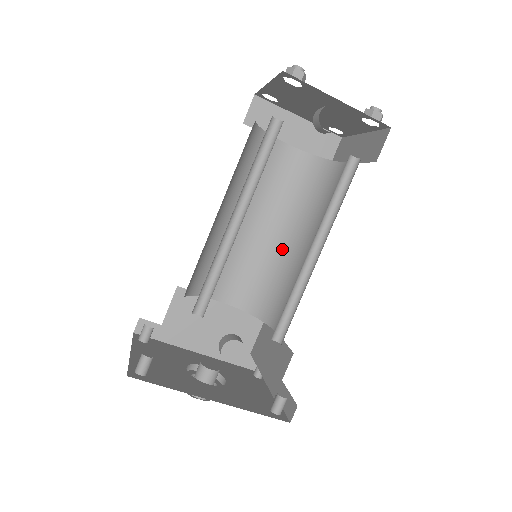
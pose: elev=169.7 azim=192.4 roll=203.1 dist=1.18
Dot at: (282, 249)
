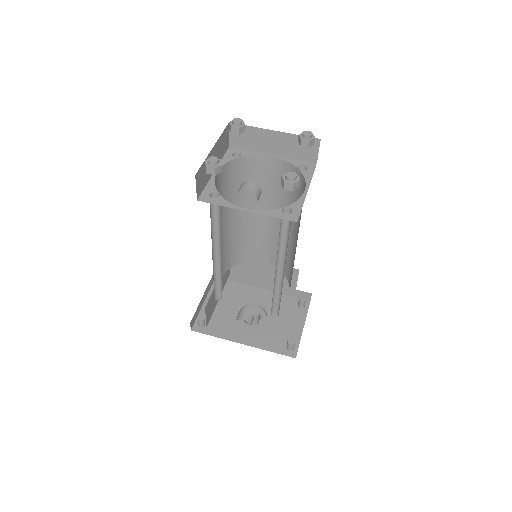
Dot at: (289, 235)
